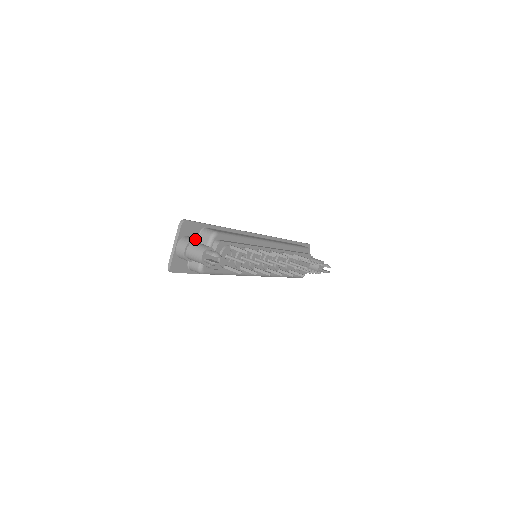
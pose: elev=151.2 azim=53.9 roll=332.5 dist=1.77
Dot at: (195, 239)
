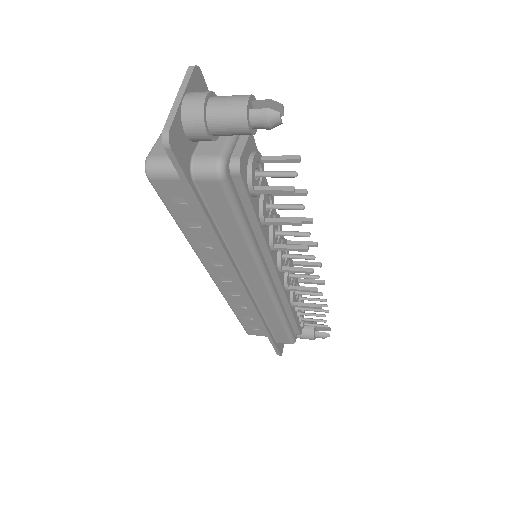
Dot at: occluded
